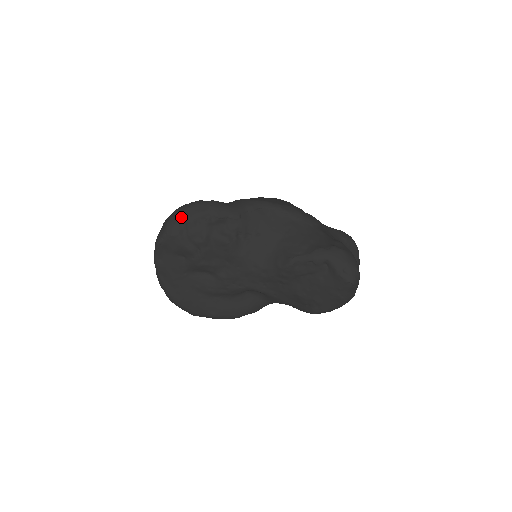
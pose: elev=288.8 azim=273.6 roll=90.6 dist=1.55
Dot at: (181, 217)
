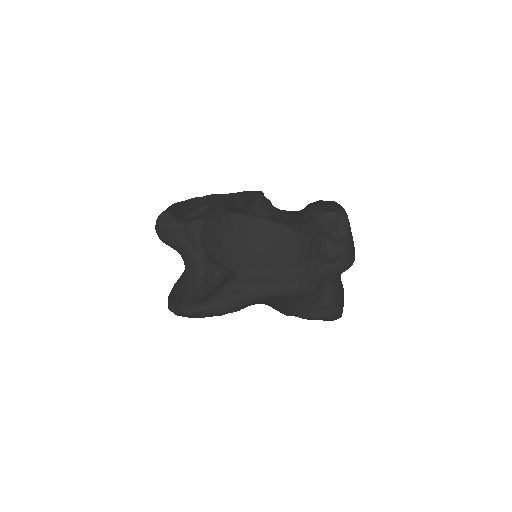
Dot at: (188, 317)
